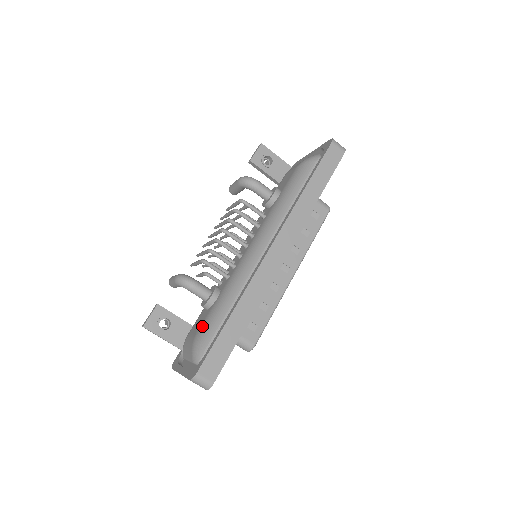
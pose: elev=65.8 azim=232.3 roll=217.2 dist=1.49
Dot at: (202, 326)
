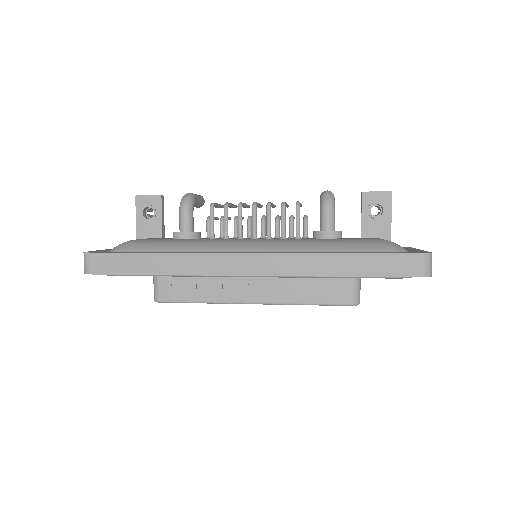
Dot at: (148, 239)
